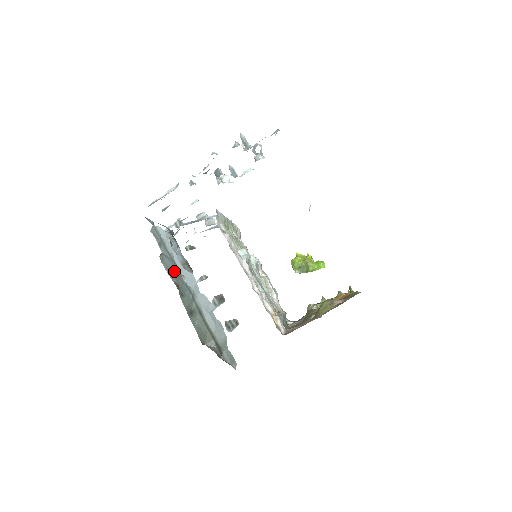
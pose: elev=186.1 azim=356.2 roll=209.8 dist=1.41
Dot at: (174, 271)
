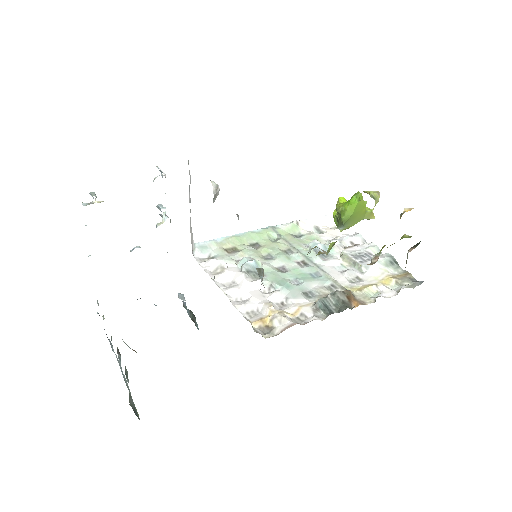
Dot at: occluded
